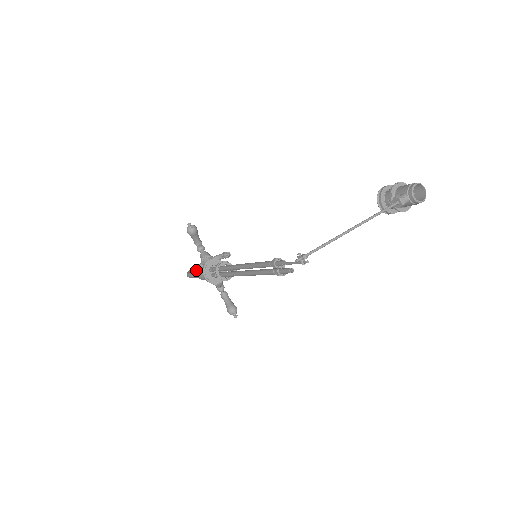
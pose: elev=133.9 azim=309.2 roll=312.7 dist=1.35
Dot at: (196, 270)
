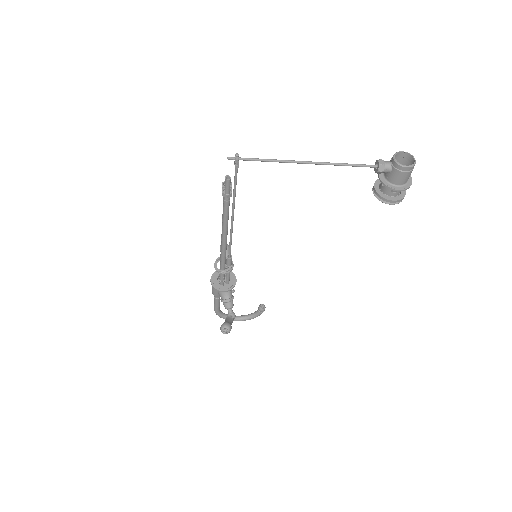
Dot at: occluded
